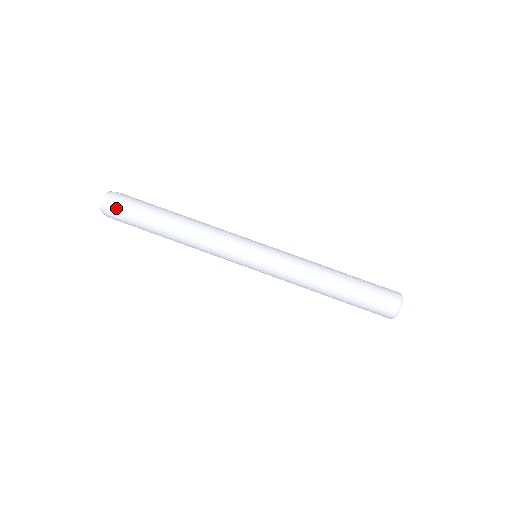
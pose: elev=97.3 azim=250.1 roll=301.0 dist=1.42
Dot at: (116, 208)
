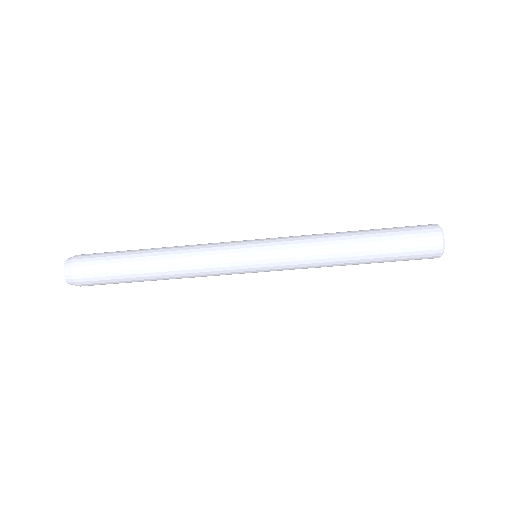
Dot at: occluded
